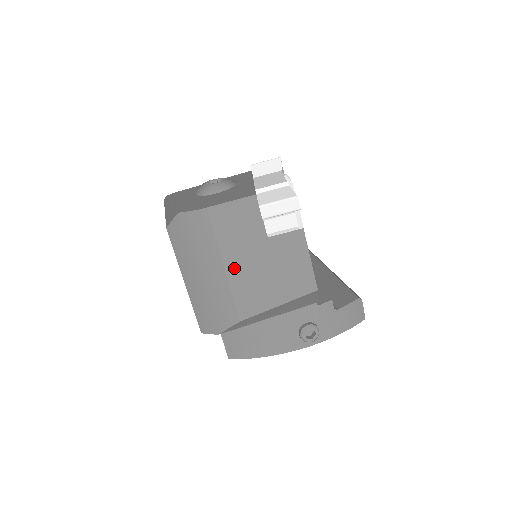
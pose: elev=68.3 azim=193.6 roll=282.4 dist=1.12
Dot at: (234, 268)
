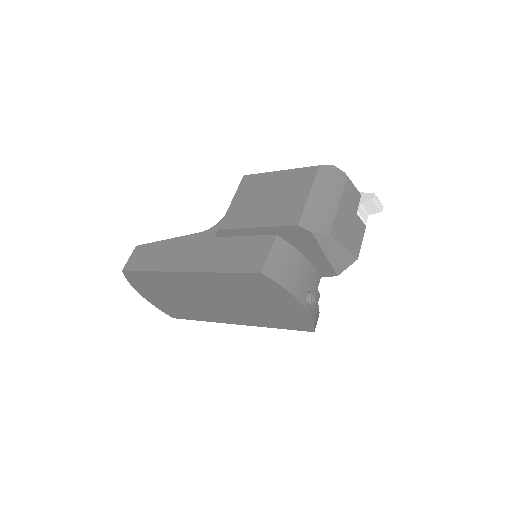
Dot at: (342, 209)
